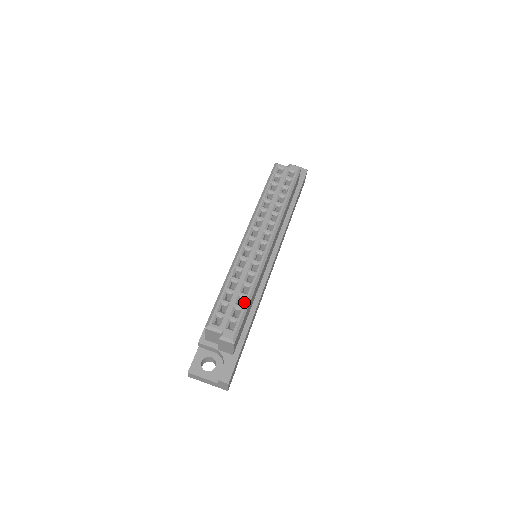
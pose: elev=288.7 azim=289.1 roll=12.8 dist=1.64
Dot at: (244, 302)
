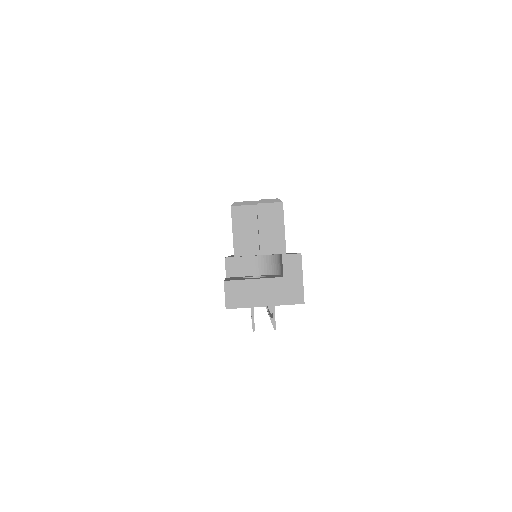
Dot at: occluded
